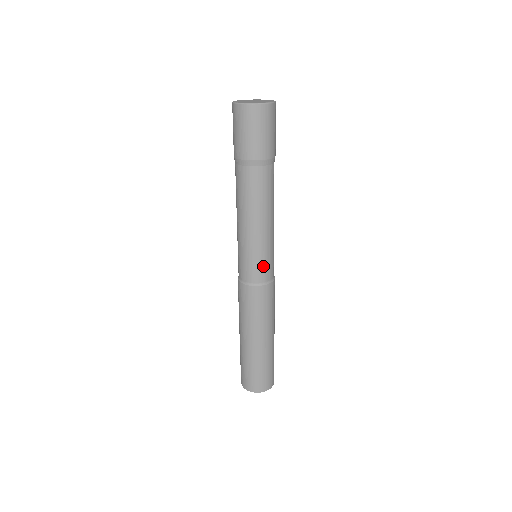
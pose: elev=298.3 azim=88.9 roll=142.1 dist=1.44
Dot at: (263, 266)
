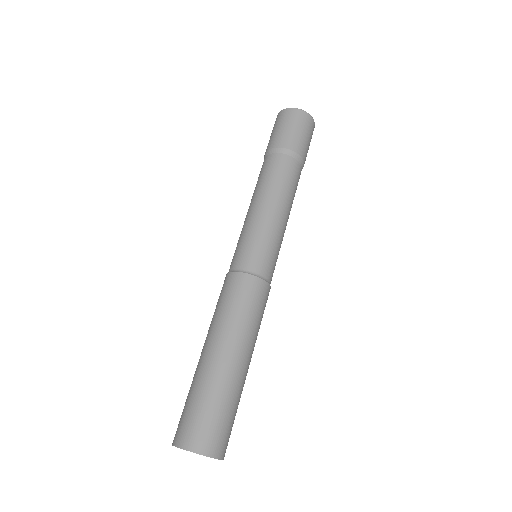
Dot at: (254, 251)
